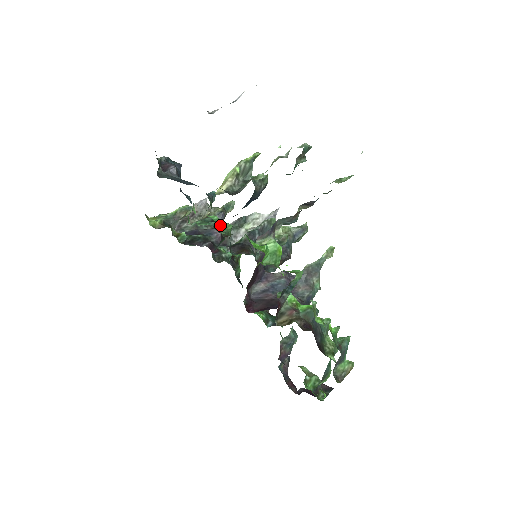
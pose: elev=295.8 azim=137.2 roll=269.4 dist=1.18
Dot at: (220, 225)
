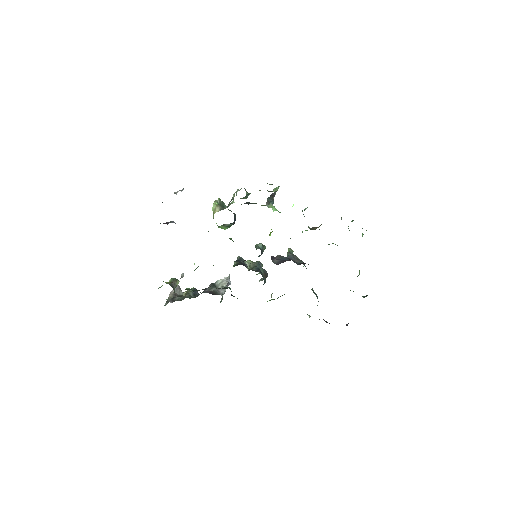
Dot at: (213, 265)
